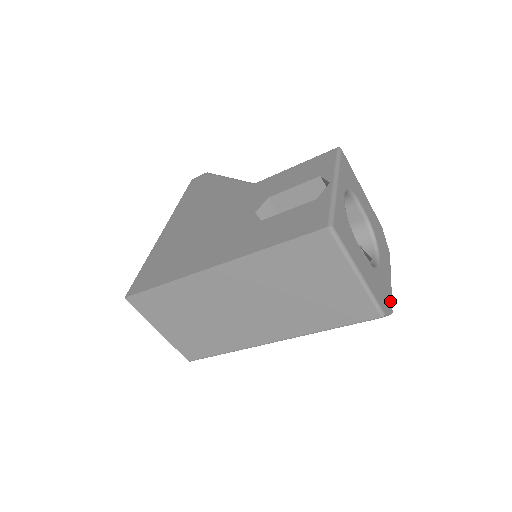
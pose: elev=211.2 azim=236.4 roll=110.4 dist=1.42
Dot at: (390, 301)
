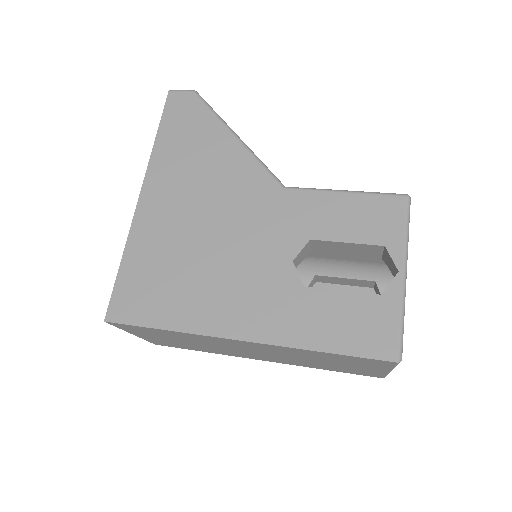
Dot at: occluded
